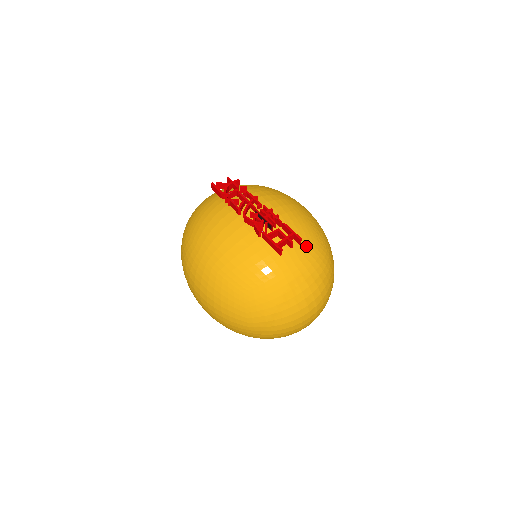
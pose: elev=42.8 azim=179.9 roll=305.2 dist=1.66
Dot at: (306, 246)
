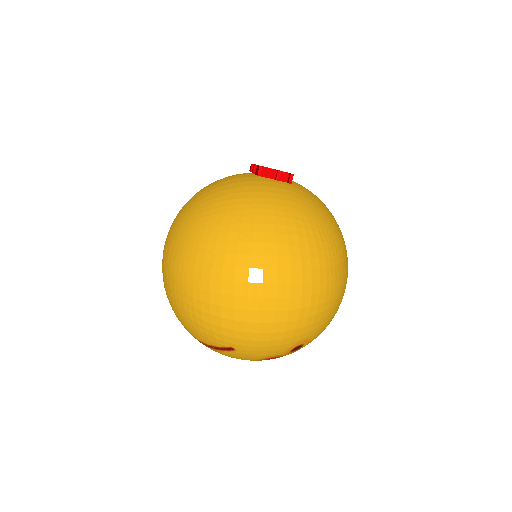
Dot at: (302, 210)
